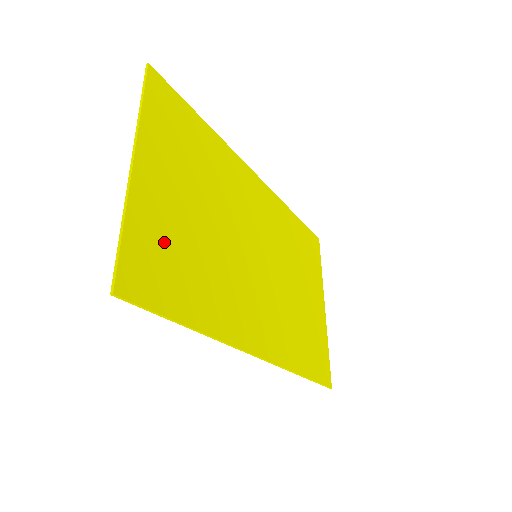
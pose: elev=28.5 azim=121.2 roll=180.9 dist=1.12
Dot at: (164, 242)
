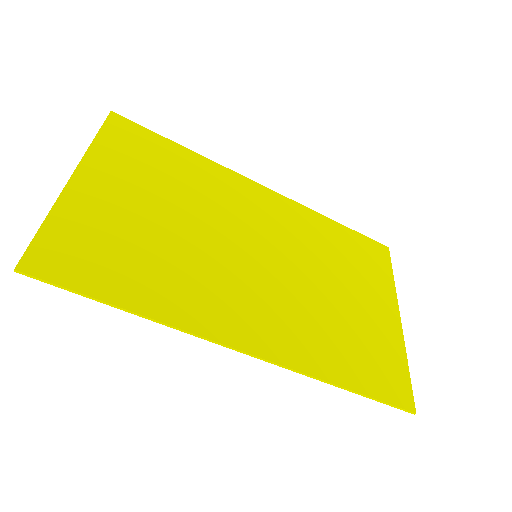
Dot at: (100, 235)
